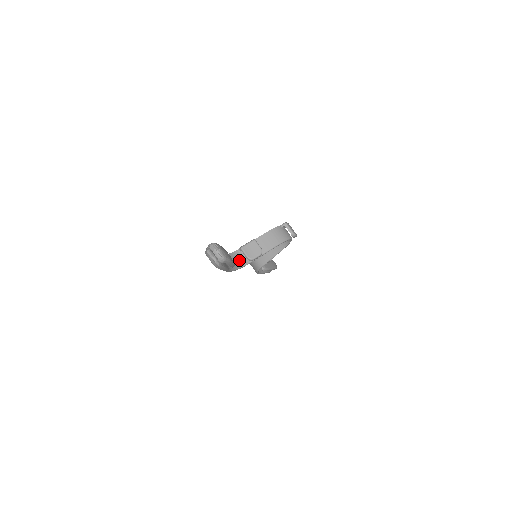
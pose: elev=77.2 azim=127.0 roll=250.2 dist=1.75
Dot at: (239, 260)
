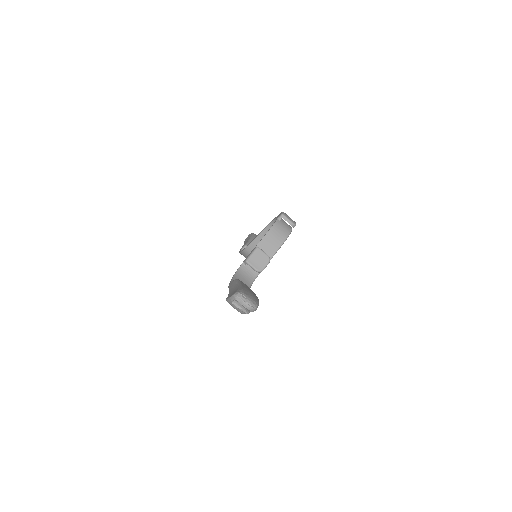
Dot at: (247, 275)
